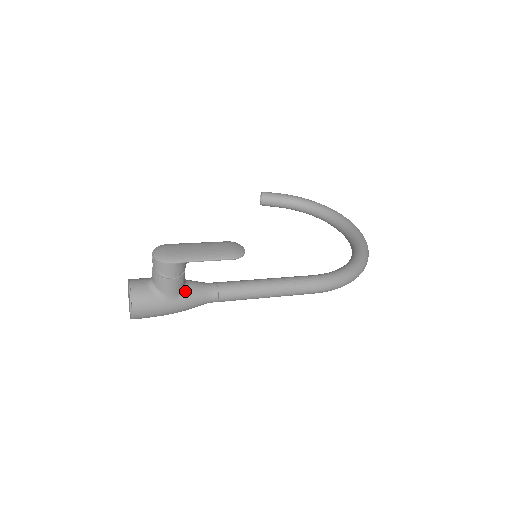
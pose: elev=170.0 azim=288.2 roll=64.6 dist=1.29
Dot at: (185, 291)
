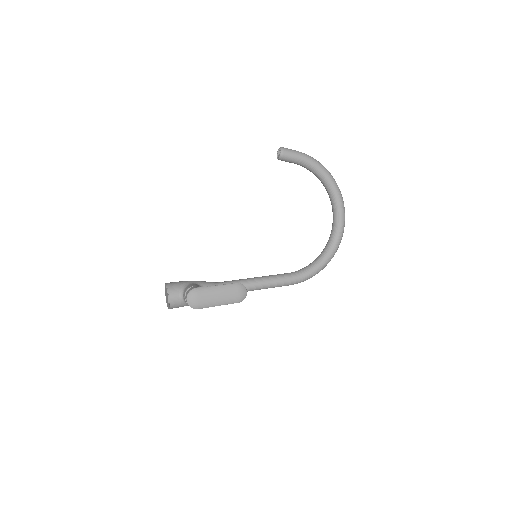
Dot at: occluded
